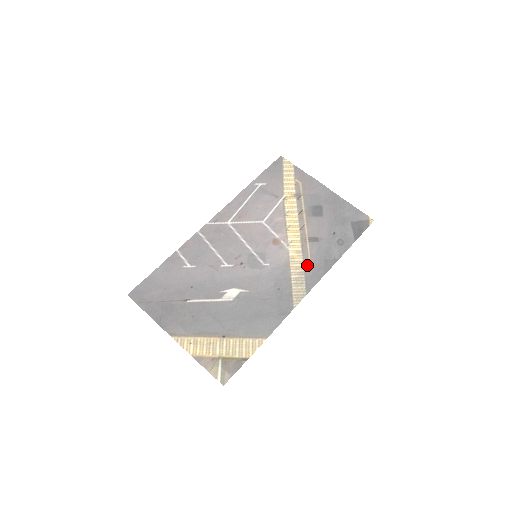
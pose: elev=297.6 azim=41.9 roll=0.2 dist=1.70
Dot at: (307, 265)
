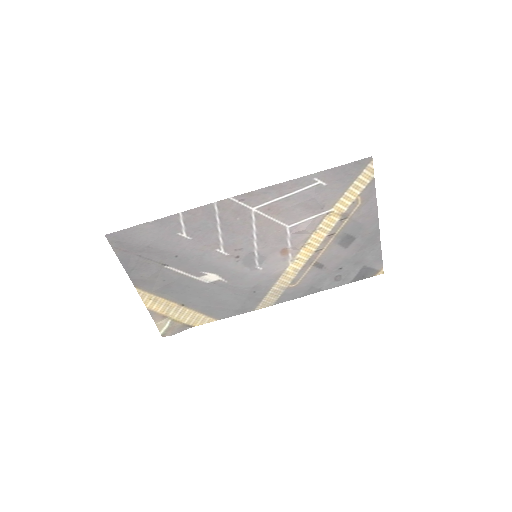
Dot at: (294, 284)
